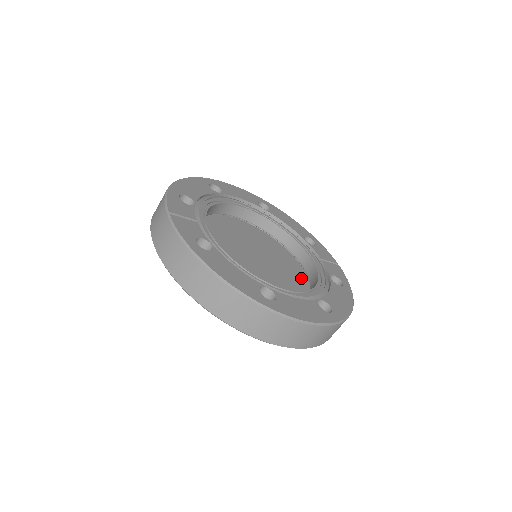
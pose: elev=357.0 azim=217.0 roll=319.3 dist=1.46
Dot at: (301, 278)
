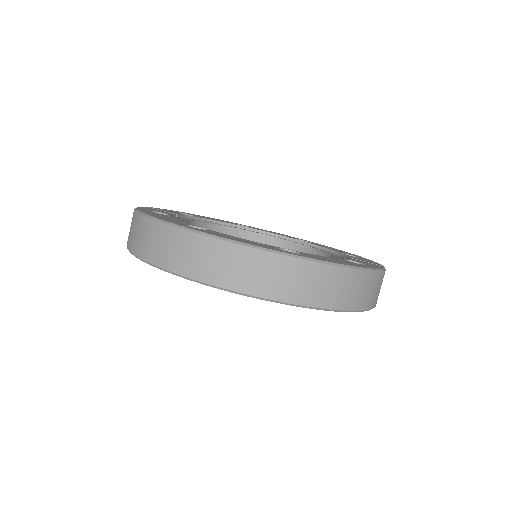
Dot at: occluded
